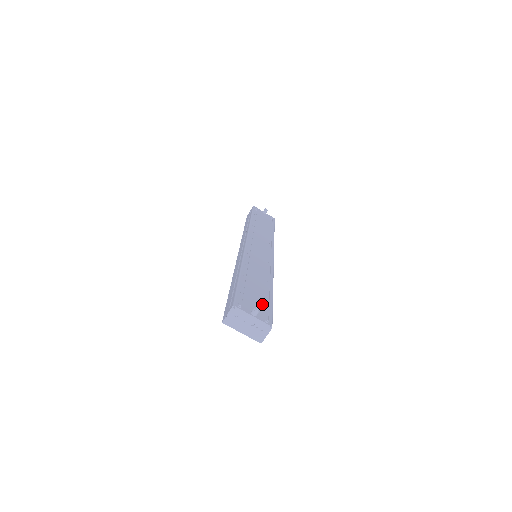
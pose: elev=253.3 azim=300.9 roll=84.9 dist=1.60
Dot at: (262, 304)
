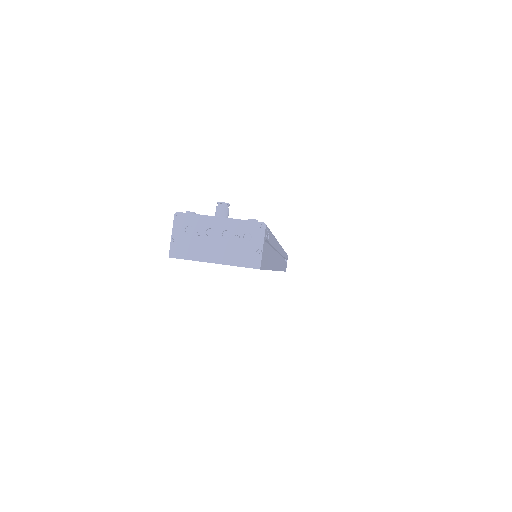
Dot at: occluded
